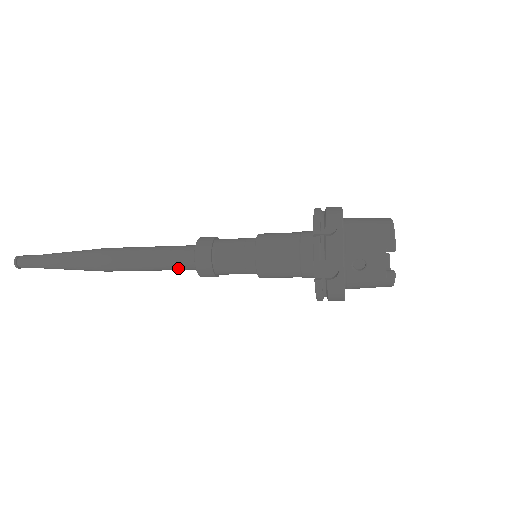
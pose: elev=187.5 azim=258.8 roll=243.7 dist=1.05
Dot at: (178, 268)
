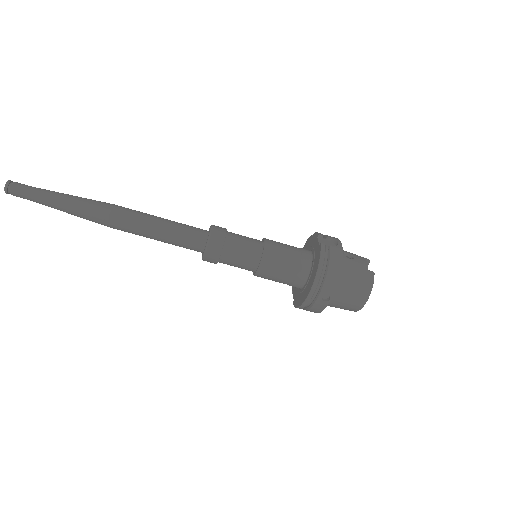
Dot at: (188, 233)
